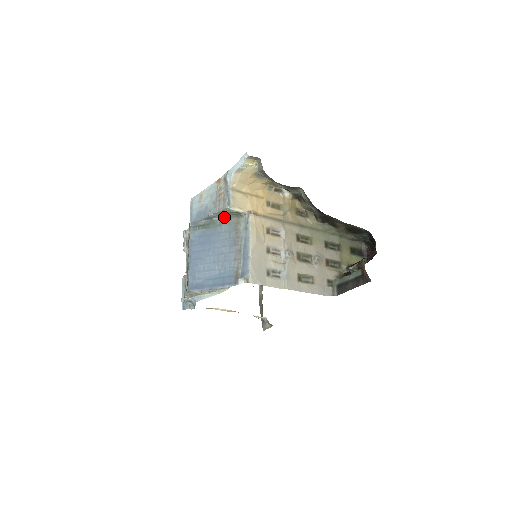
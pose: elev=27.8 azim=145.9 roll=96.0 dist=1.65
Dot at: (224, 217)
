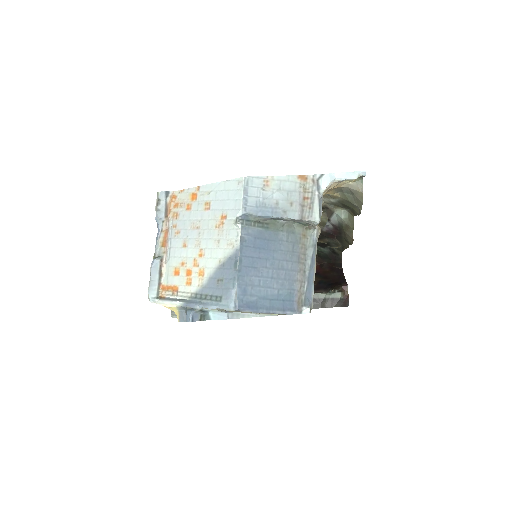
Dot at: (289, 222)
